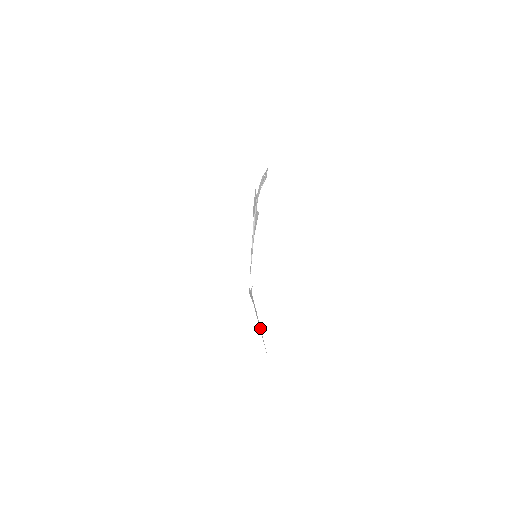
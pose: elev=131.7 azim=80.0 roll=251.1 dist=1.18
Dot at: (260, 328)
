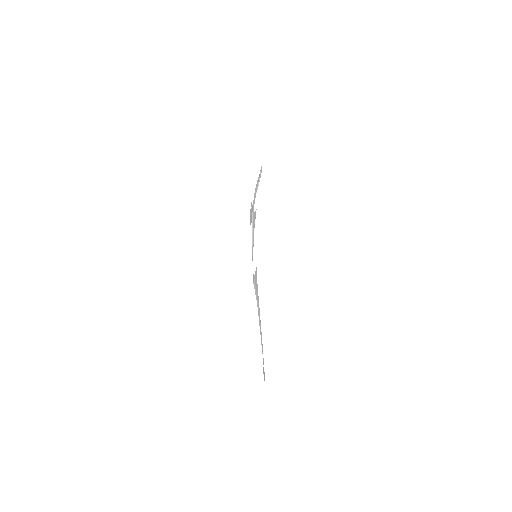
Dot at: (261, 333)
